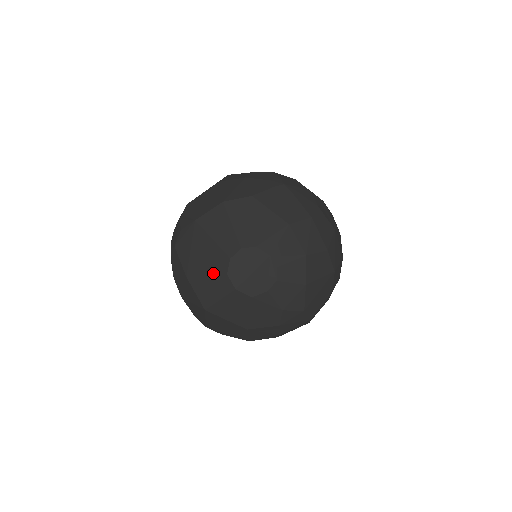
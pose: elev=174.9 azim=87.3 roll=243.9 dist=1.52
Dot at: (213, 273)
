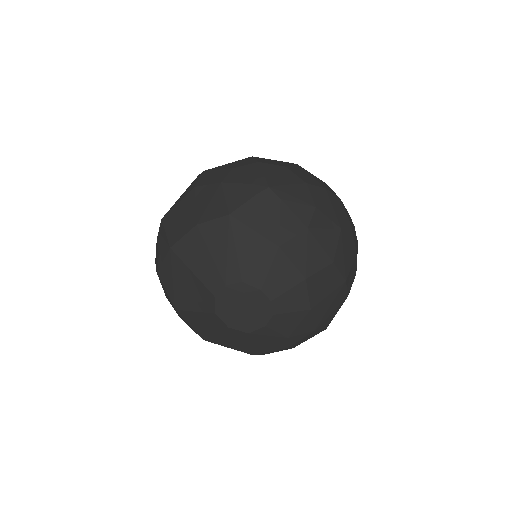
Dot at: (201, 310)
